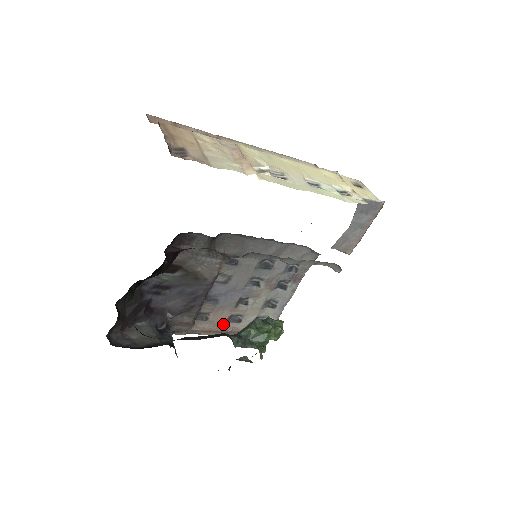
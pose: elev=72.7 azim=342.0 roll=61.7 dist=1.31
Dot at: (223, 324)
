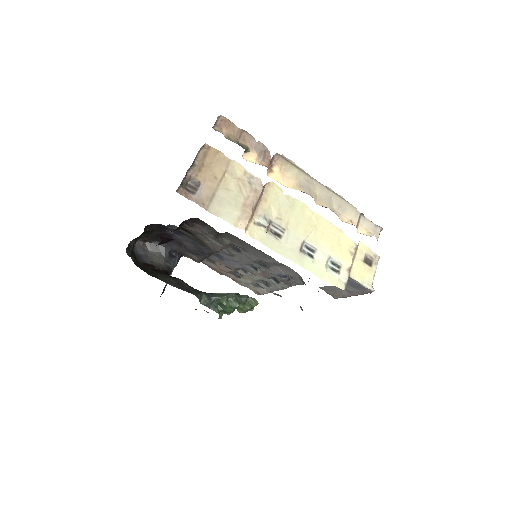
Dot at: (226, 272)
